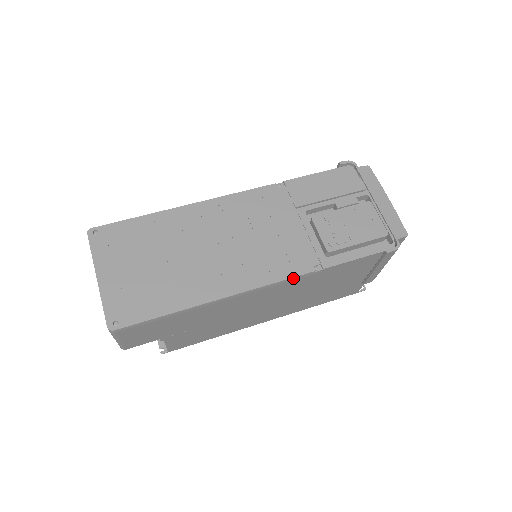
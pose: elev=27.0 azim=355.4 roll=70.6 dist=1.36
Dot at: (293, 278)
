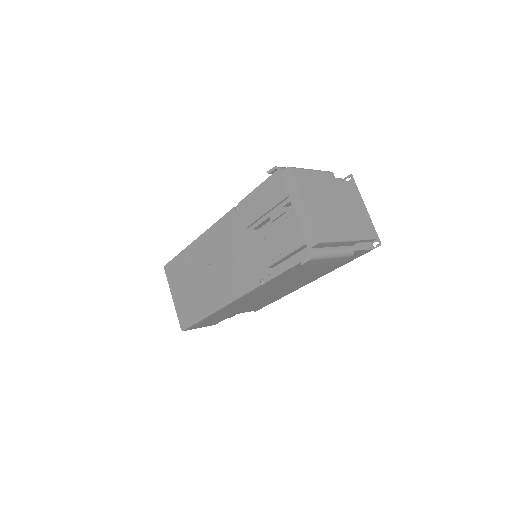
Dot at: (251, 291)
